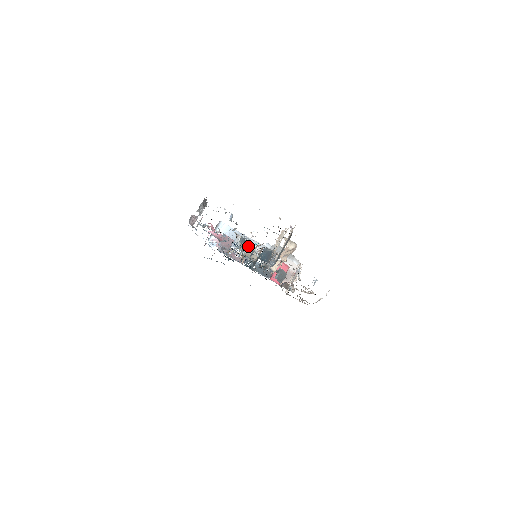
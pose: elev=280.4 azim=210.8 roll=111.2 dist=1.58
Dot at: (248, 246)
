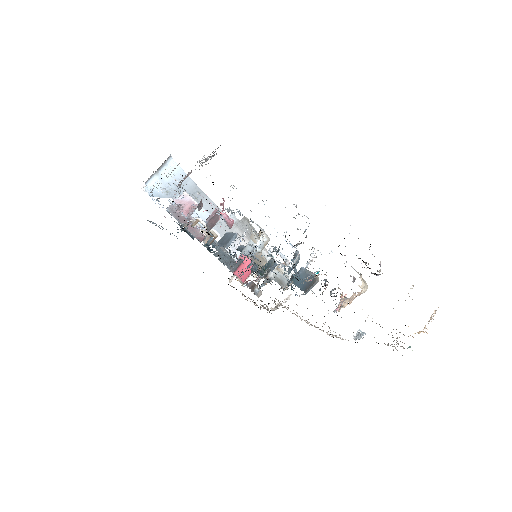
Dot at: occluded
